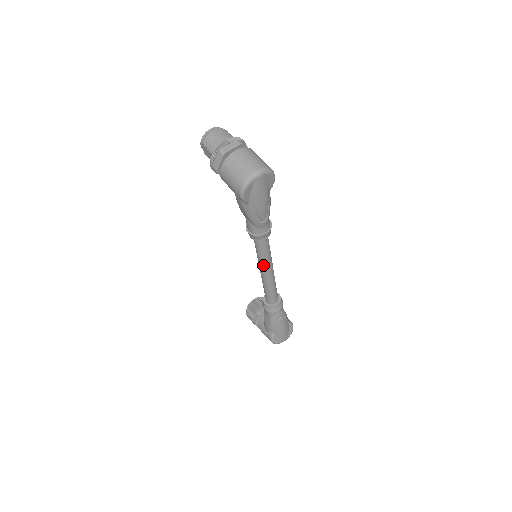
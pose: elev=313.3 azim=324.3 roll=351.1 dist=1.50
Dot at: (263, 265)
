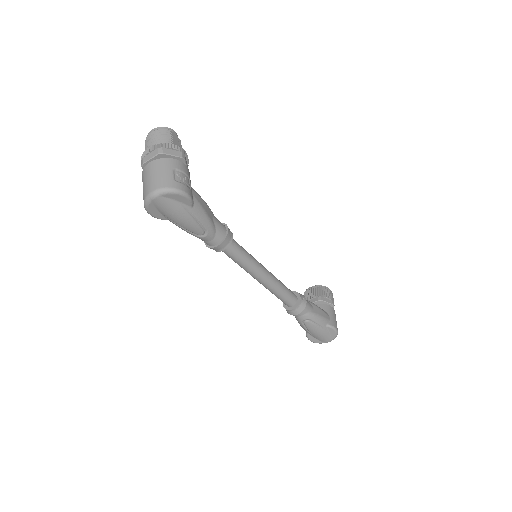
Dot at: (246, 271)
